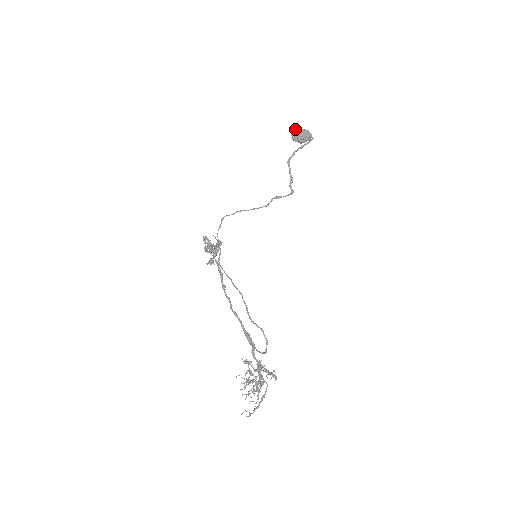
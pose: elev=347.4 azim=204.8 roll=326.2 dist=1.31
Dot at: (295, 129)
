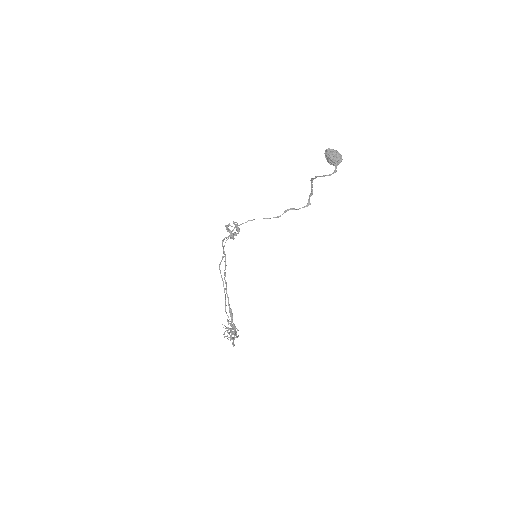
Dot at: (329, 149)
